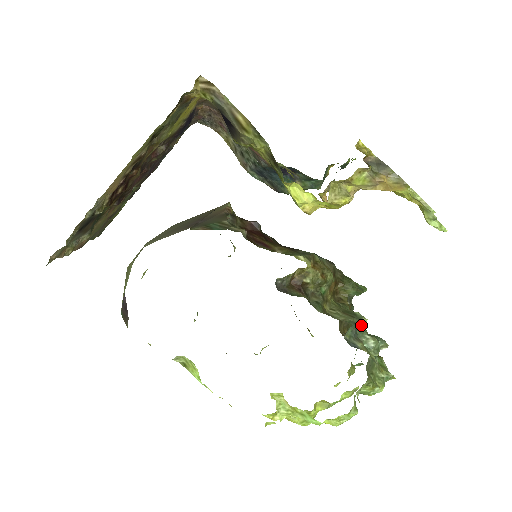
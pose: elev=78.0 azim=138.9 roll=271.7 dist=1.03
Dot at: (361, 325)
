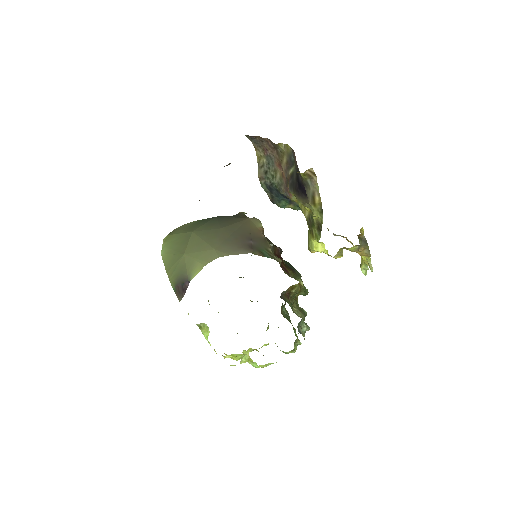
Dot at: occluded
